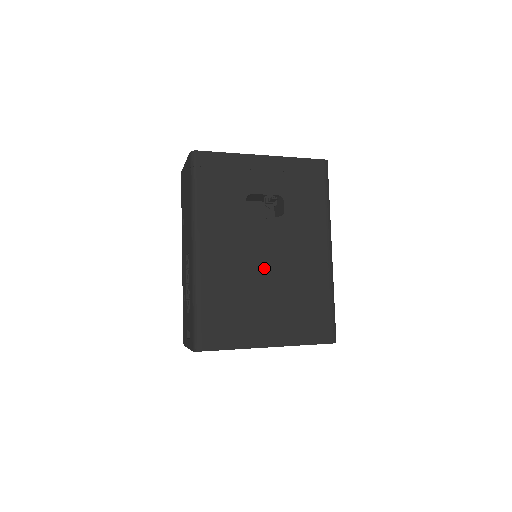
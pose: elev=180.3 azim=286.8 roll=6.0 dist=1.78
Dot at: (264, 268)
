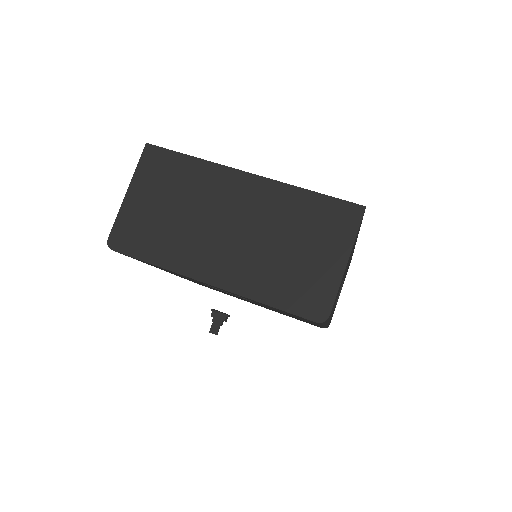
Dot at: occluded
